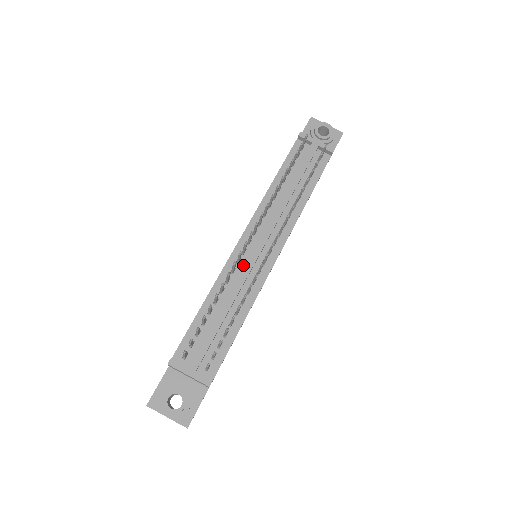
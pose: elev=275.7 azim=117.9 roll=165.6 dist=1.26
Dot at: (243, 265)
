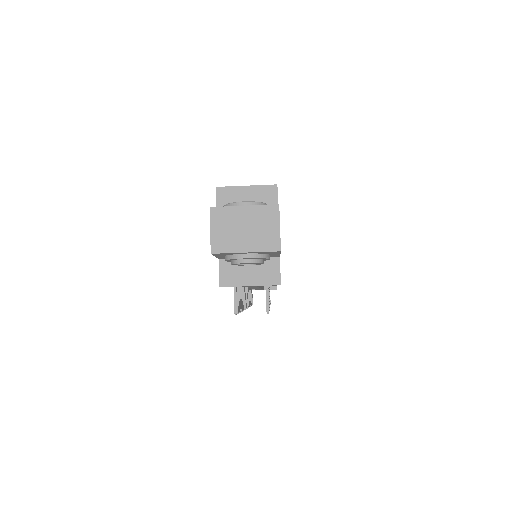
Dot at: occluded
